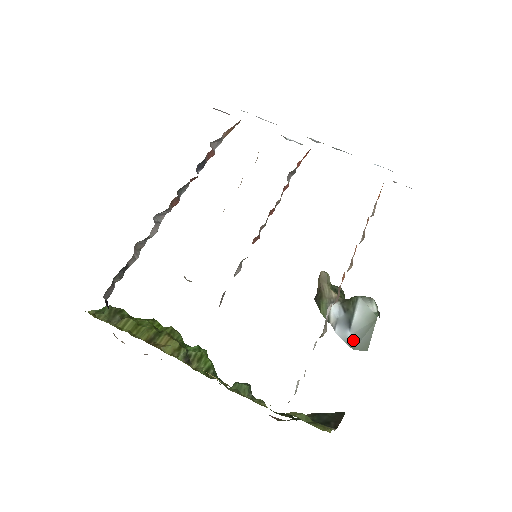
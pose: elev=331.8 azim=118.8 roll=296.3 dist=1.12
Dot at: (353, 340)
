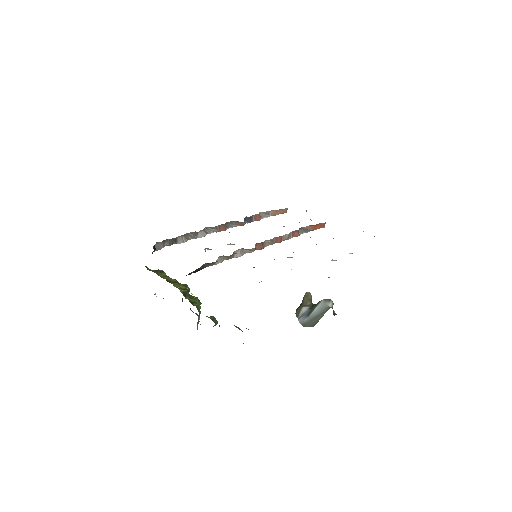
Dot at: (307, 322)
